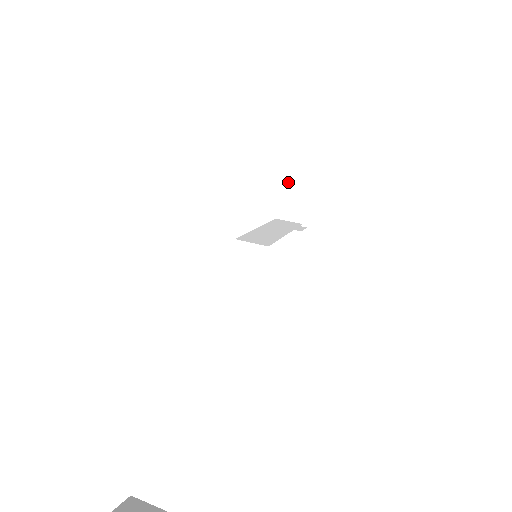
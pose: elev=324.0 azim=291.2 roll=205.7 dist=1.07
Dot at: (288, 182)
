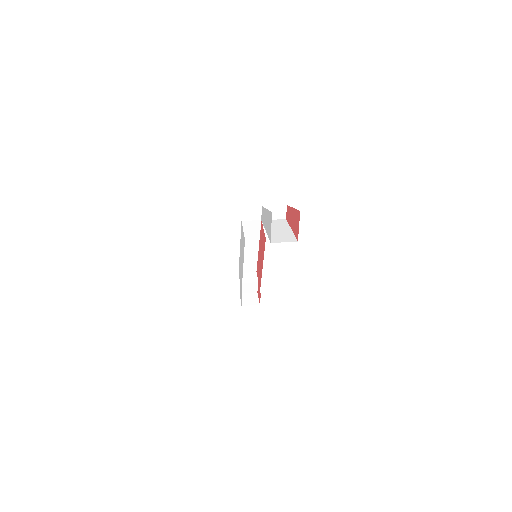
Dot at: (243, 273)
